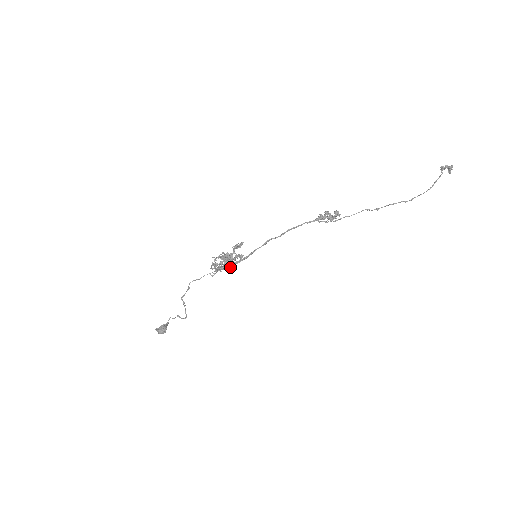
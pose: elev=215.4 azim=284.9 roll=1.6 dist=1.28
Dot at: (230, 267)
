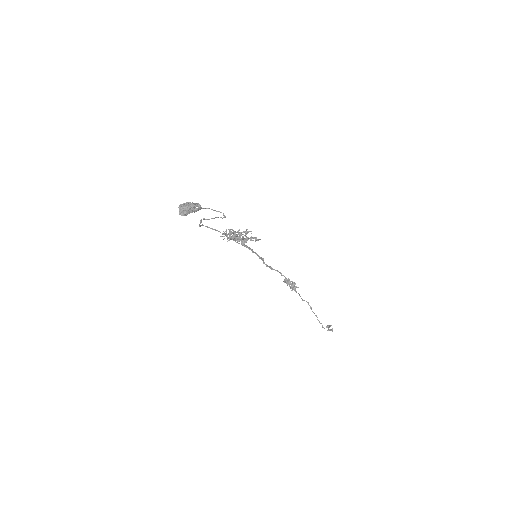
Dot at: (245, 240)
